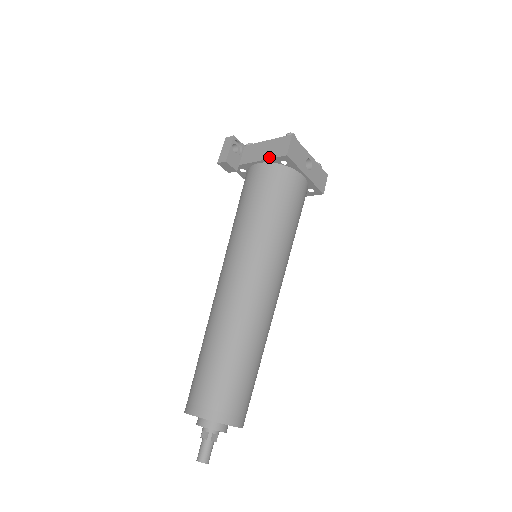
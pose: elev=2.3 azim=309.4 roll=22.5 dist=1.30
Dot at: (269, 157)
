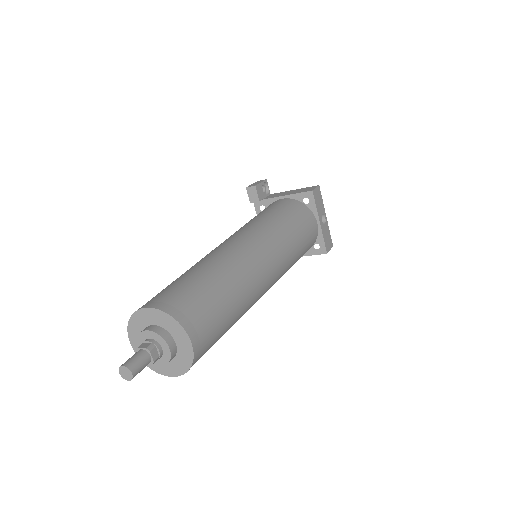
Dot at: (294, 193)
